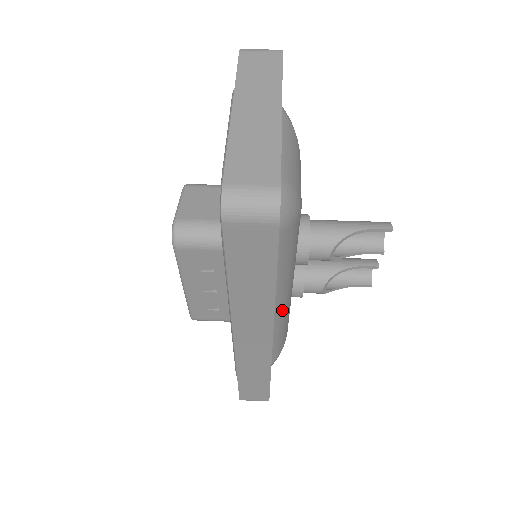
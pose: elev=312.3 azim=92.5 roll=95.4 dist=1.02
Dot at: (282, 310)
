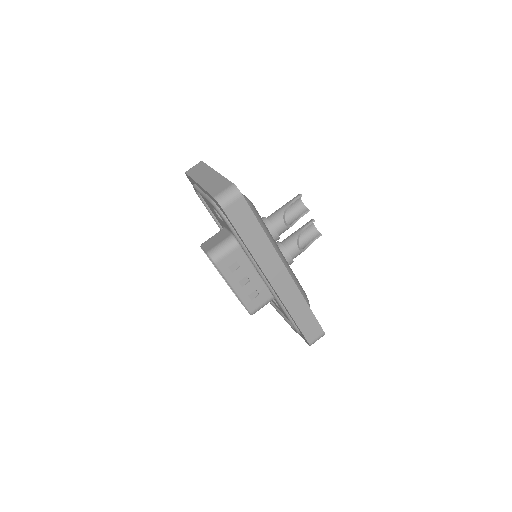
Dot at: (285, 264)
